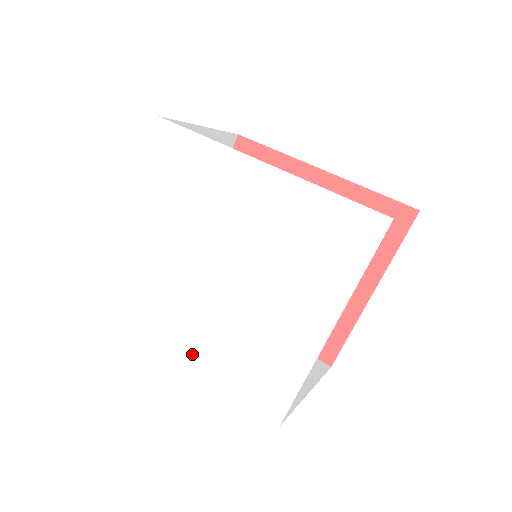
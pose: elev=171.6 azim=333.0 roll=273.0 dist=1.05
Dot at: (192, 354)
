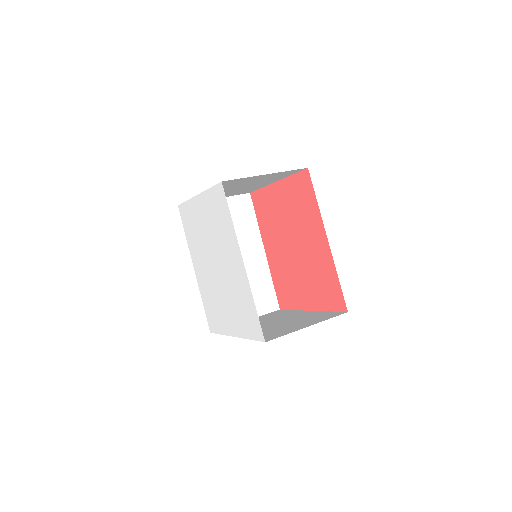
Dot at: (197, 276)
